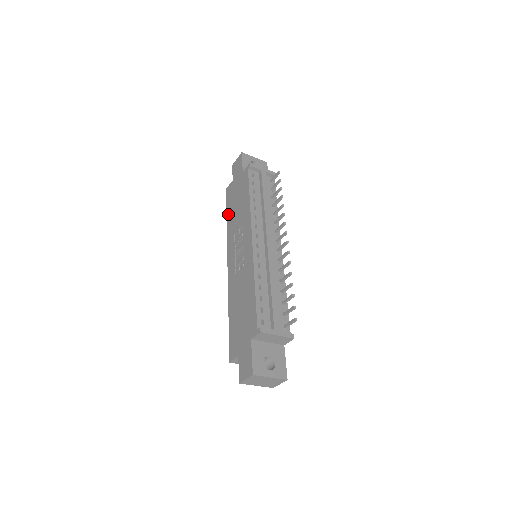
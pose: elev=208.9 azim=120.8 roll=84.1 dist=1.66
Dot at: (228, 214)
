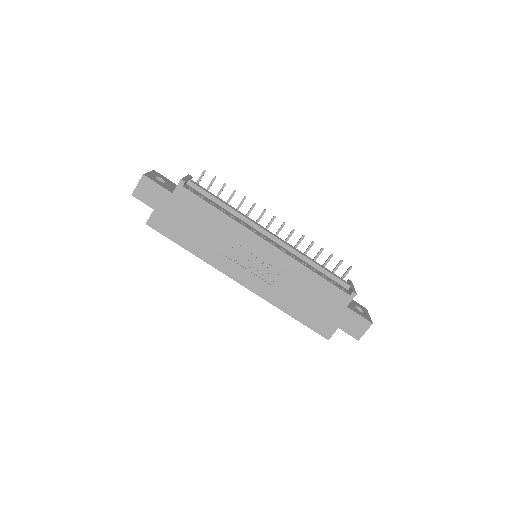
Dot at: (185, 244)
